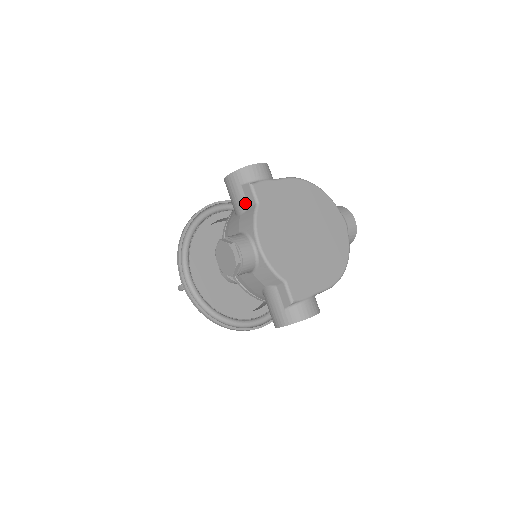
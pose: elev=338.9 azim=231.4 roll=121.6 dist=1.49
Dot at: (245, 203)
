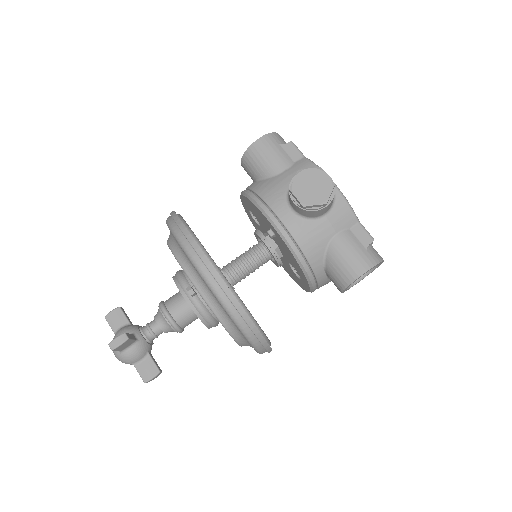
Dot at: (289, 159)
